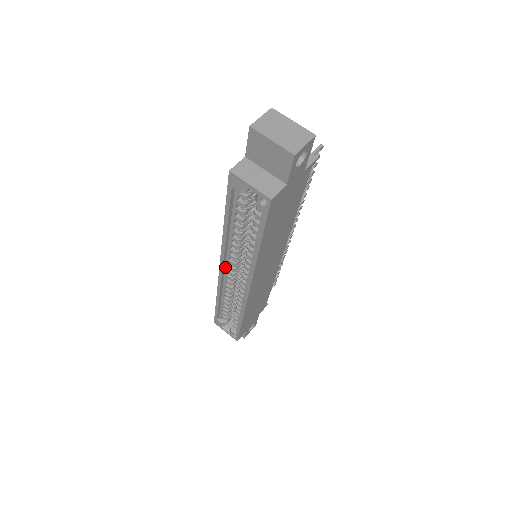
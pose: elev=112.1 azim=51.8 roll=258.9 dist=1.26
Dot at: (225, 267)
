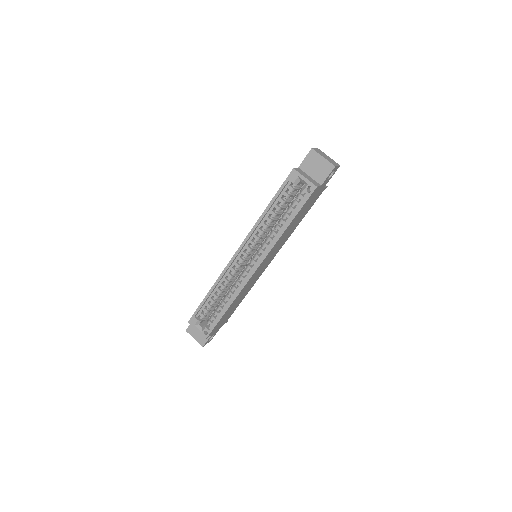
Dot at: (239, 254)
